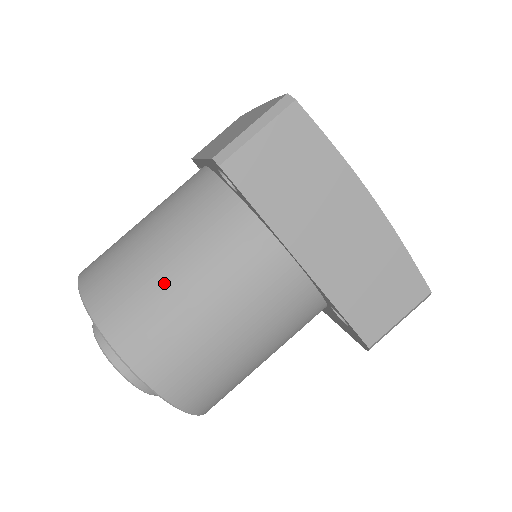
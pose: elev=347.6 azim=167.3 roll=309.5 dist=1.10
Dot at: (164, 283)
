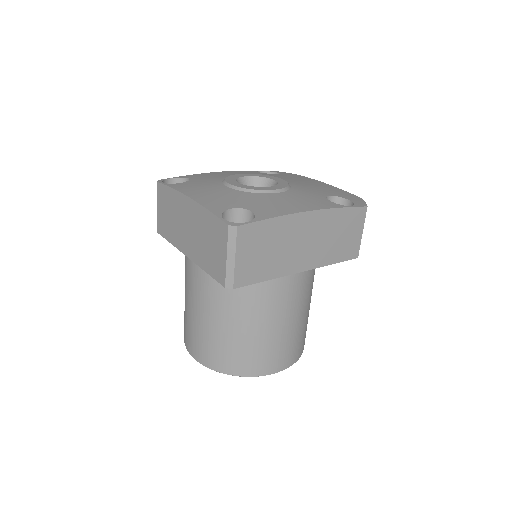
Dot at: (249, 337)
